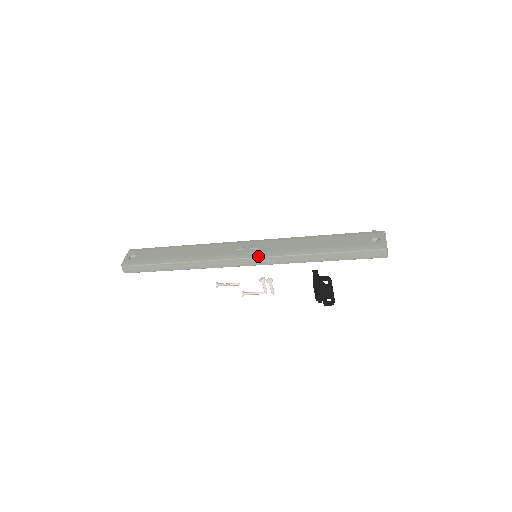
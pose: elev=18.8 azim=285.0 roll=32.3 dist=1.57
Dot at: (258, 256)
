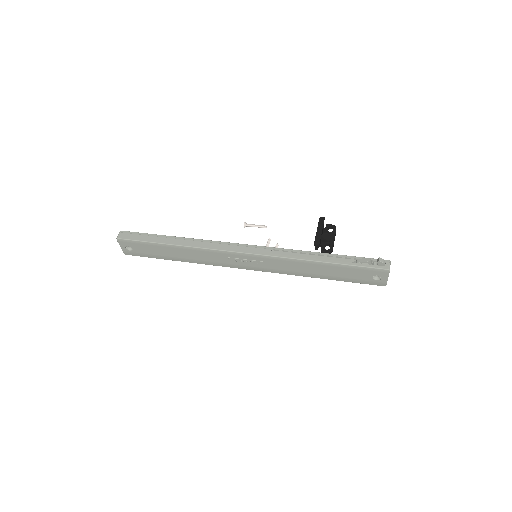
Dot at: occluded
